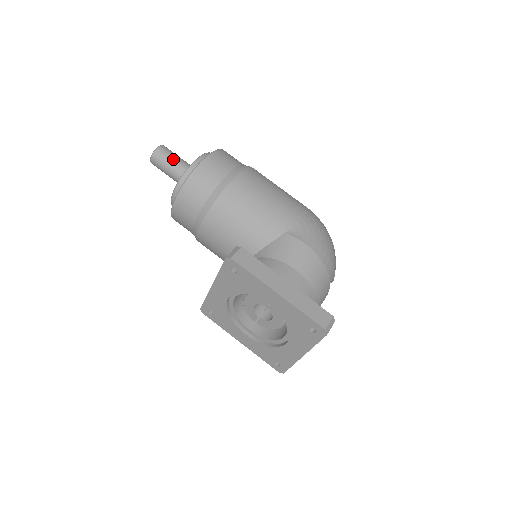
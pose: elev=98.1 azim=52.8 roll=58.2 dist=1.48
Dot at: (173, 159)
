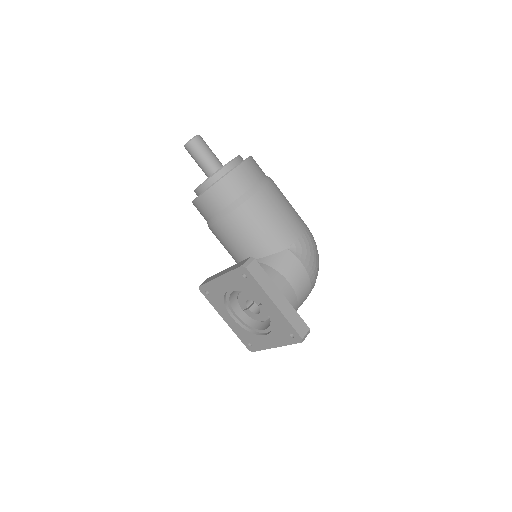
Dot at: (206, 152)
